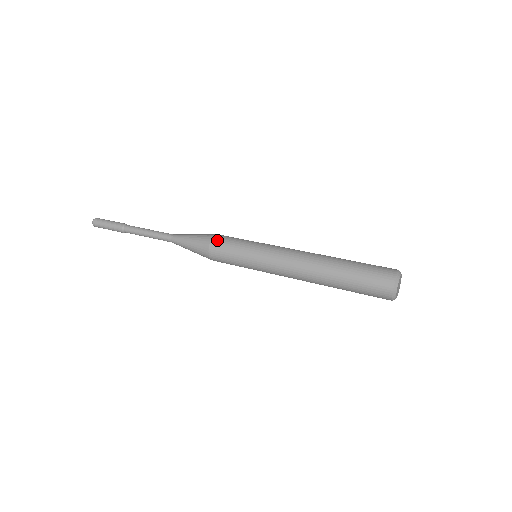
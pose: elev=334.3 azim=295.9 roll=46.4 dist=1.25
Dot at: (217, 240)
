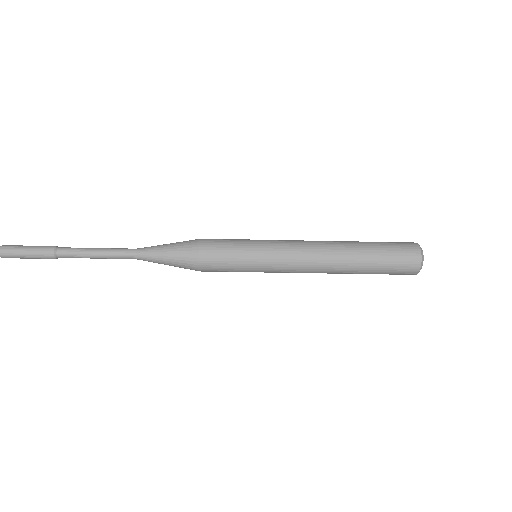
Dot at: occluded
